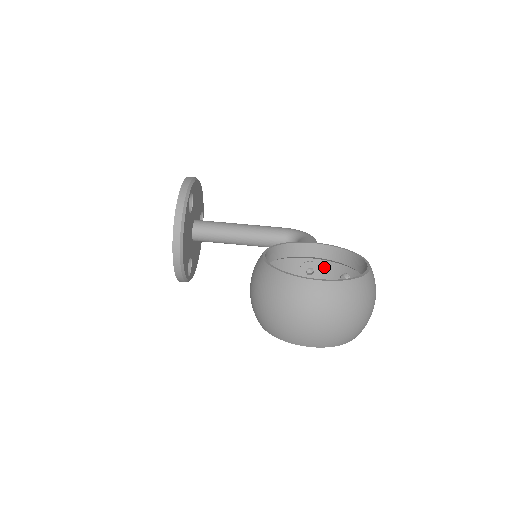
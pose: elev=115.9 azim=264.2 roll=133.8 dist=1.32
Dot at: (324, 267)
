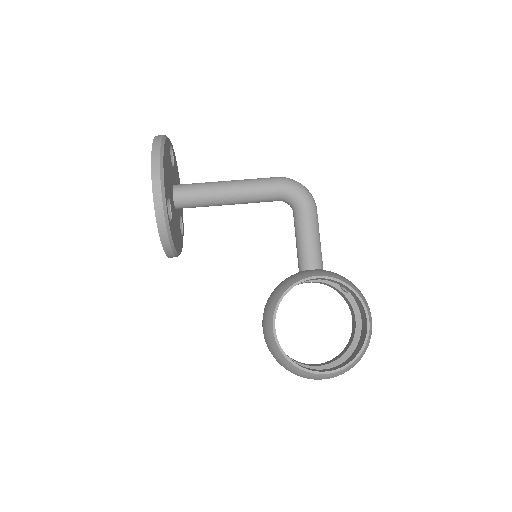
Dot at: occluded
